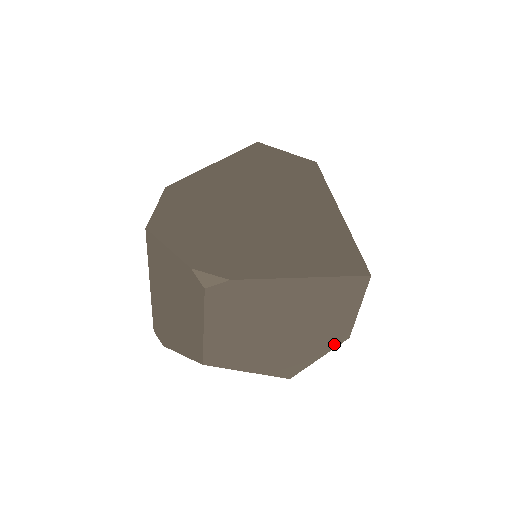
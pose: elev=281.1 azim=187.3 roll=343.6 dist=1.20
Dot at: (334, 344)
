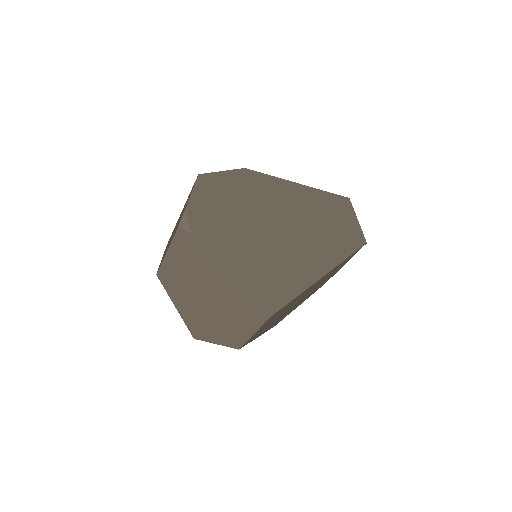
Dot at: (228, 343)
